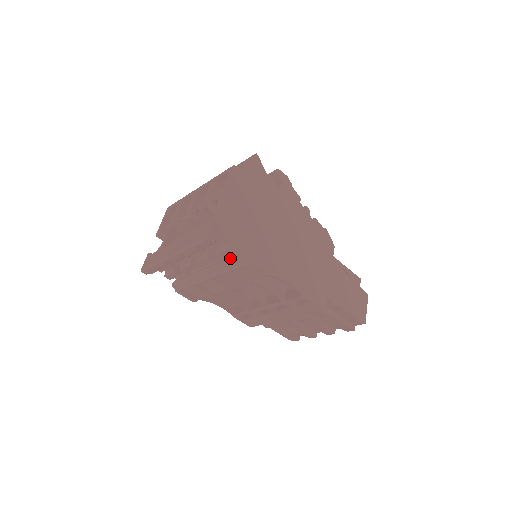
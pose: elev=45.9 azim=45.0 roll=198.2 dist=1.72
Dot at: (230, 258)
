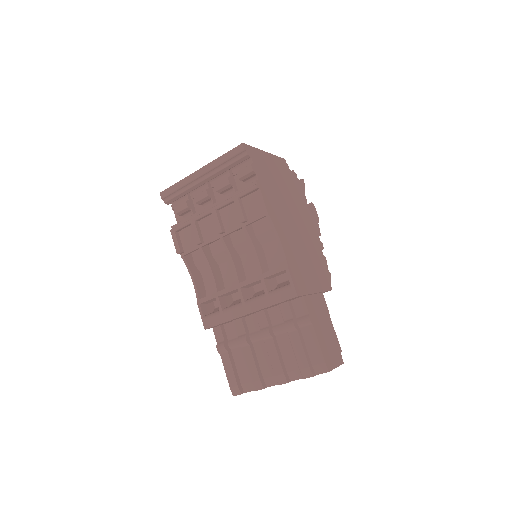
Dot at: occluded
